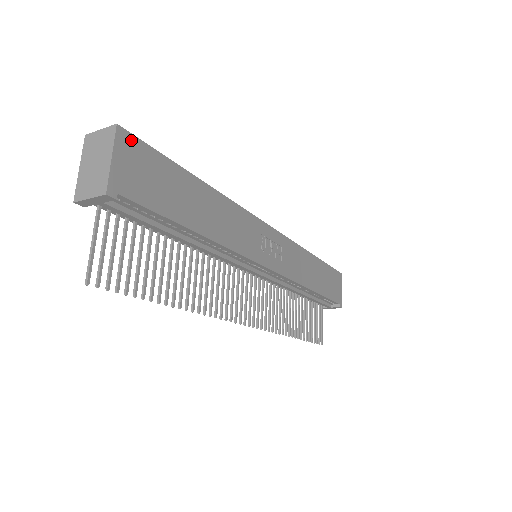
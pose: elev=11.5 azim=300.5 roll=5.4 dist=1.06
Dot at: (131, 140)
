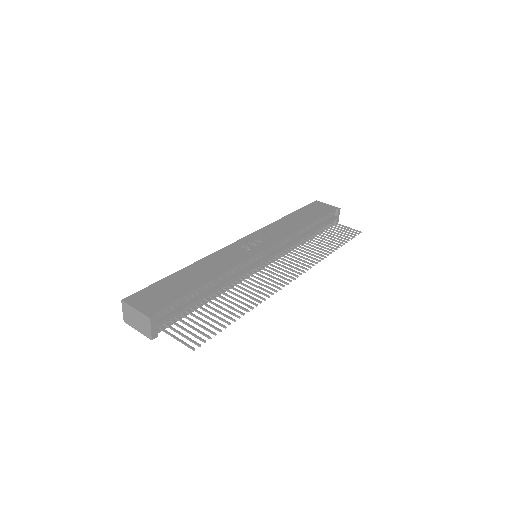
Dot at: (133, 297)
